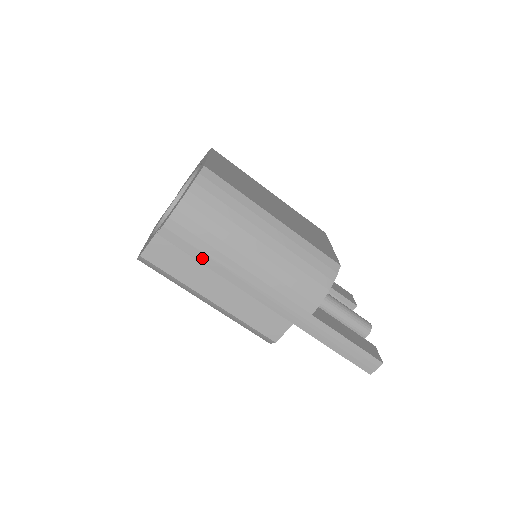
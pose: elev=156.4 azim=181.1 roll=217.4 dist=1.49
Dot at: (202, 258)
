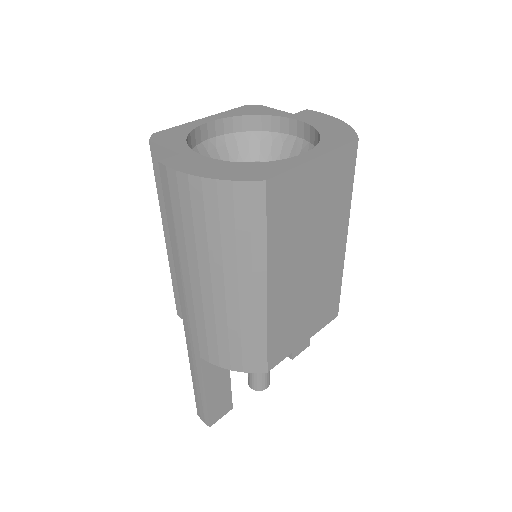
Dot at: (171, 226)
